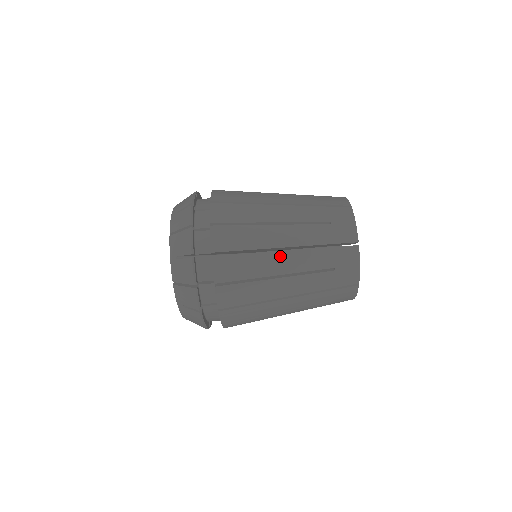
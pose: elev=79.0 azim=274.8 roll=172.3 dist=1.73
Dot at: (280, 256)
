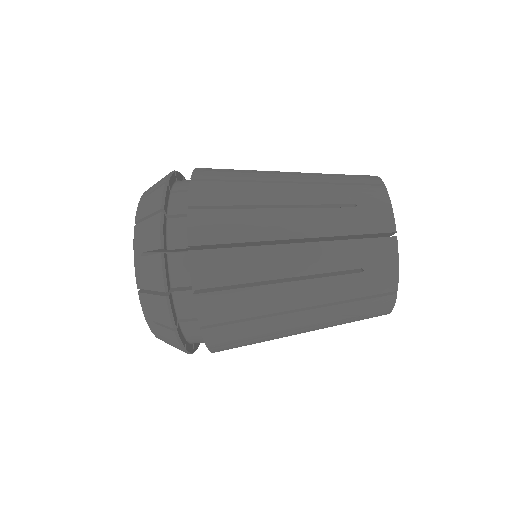
Dot at: (291, 318)
